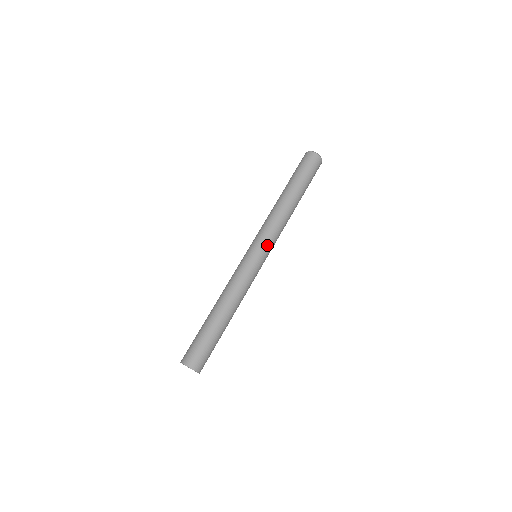
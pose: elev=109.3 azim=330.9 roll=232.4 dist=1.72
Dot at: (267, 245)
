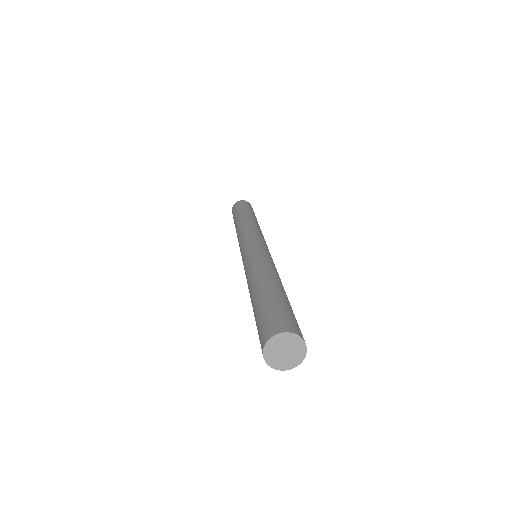
Dot at: occluded
